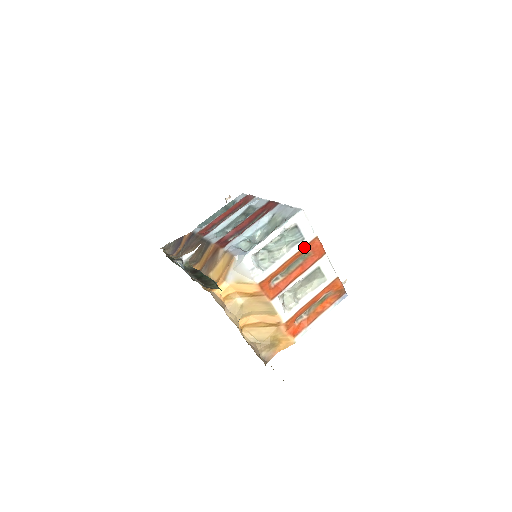
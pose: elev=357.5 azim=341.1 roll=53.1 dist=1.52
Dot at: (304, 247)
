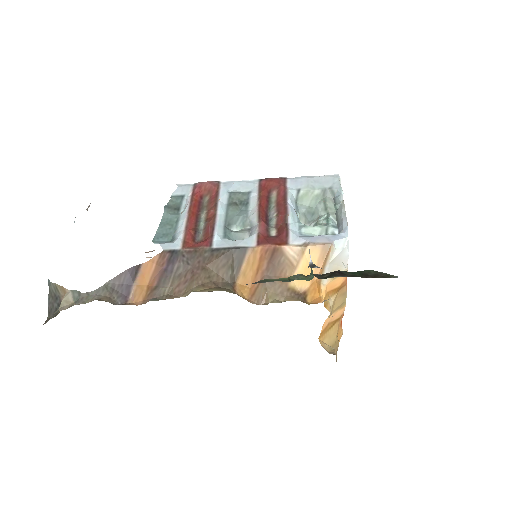
Dot at: occluded
